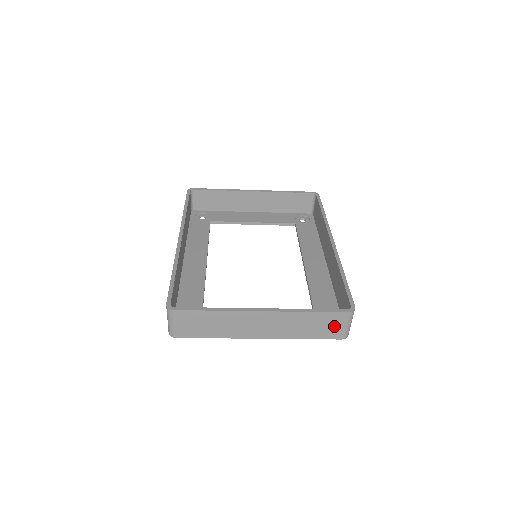
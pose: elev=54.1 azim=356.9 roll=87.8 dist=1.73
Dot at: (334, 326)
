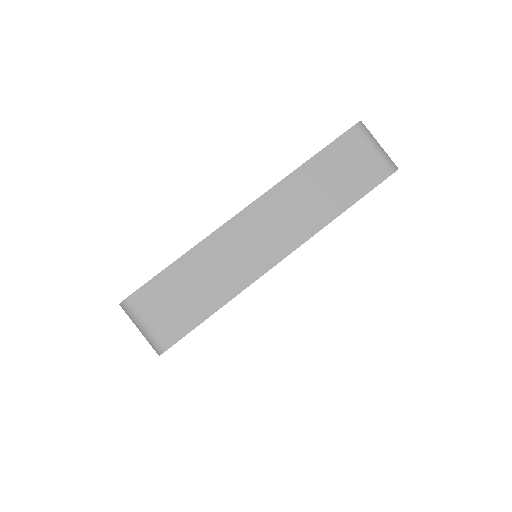
Dot at: (359, 161)
